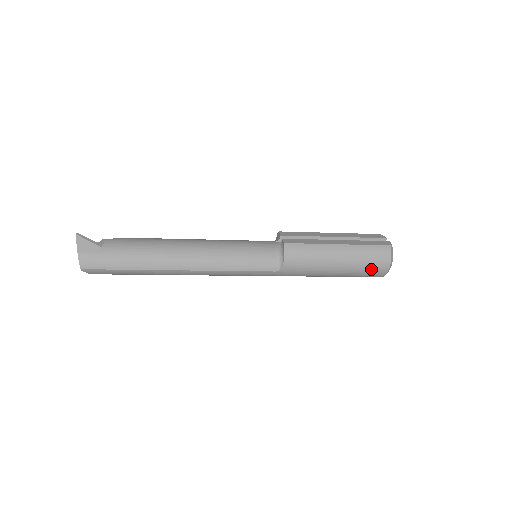
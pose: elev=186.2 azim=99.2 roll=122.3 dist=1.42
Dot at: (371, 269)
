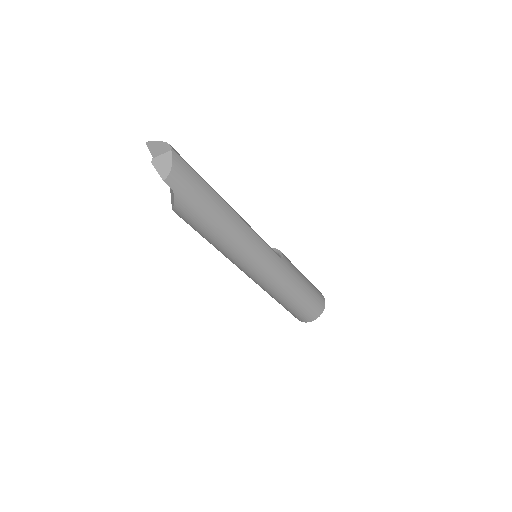
Dot at: (318, 294)
